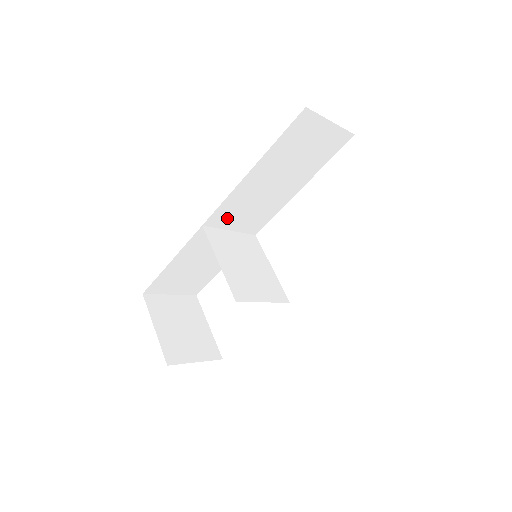
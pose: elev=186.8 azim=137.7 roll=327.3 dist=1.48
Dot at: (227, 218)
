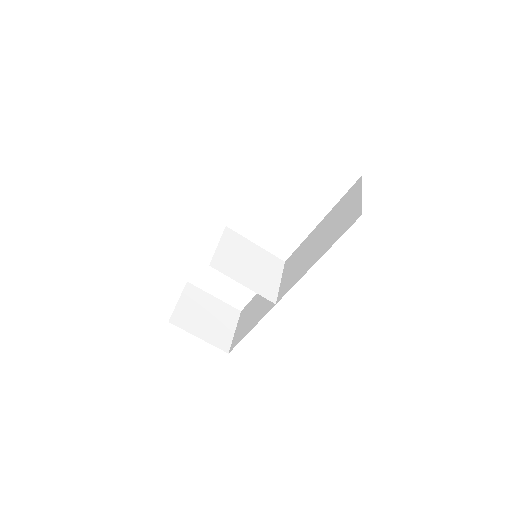
Dot at: occluded
